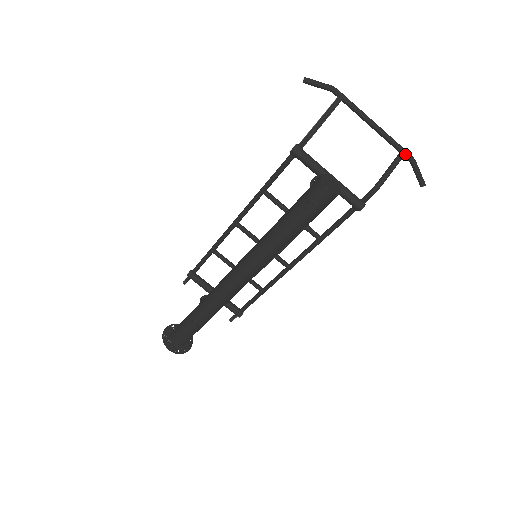
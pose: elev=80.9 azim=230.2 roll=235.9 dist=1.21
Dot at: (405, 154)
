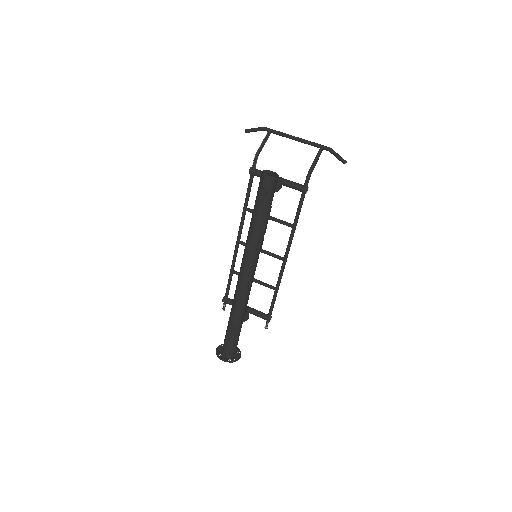
Dot at: (323, 147)
